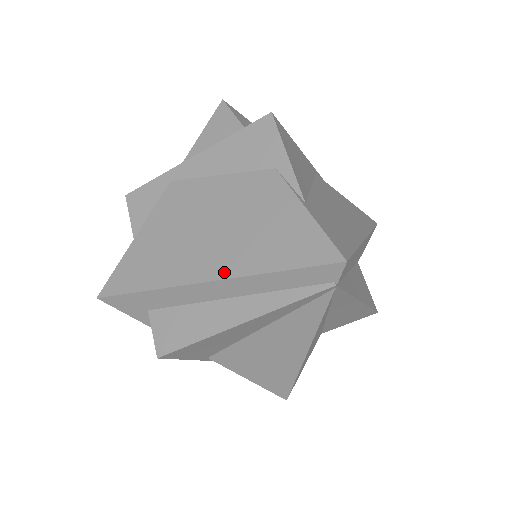
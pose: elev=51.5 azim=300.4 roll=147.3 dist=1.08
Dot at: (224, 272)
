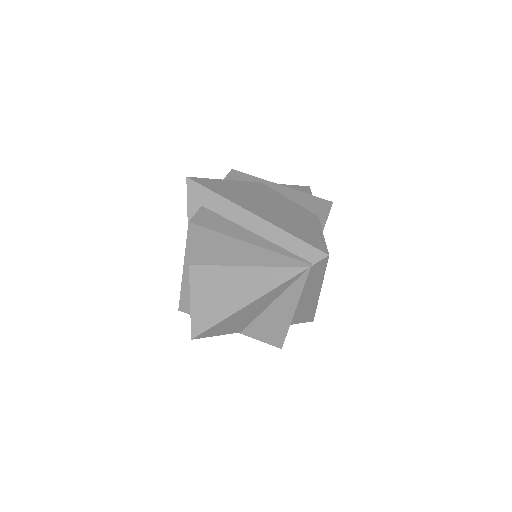
Dot at: (266, 218)
